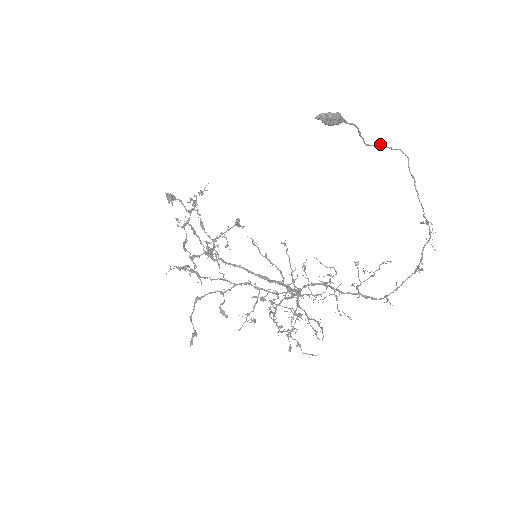
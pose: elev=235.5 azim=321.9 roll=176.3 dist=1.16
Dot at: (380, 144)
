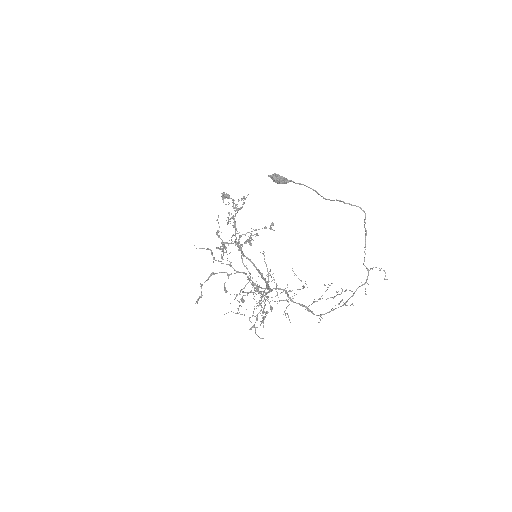
Dot at: (338, 200)
